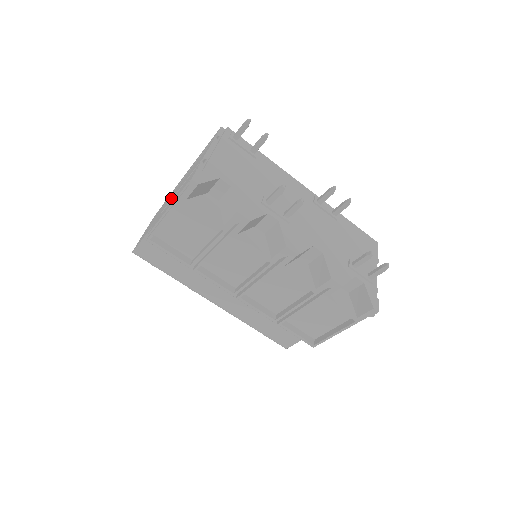
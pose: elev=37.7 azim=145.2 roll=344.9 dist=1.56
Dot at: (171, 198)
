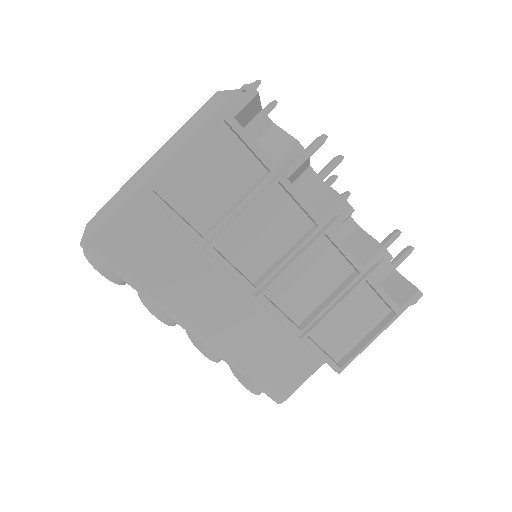
Dot at: (163, 157)
